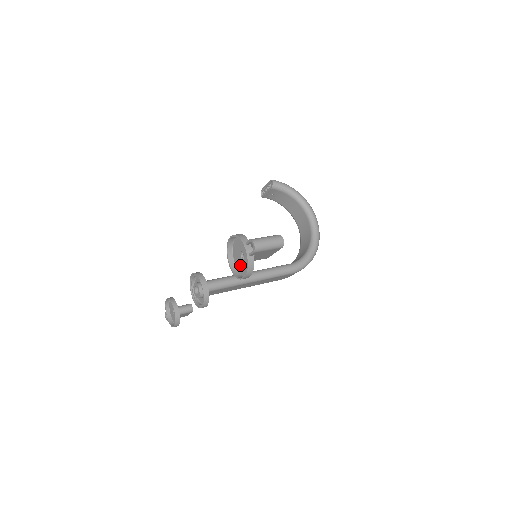
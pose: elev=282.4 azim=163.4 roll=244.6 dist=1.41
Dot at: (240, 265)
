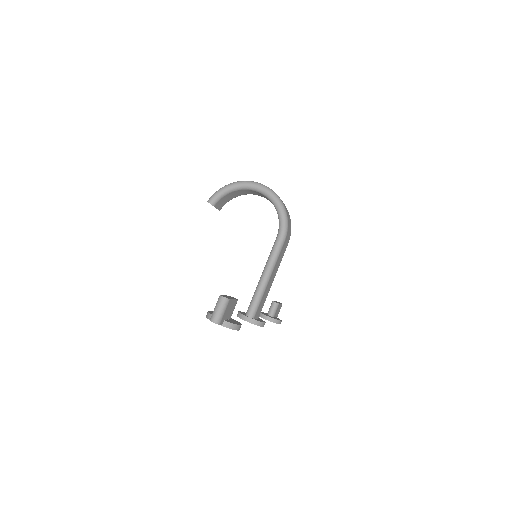
Dot at: occluded
